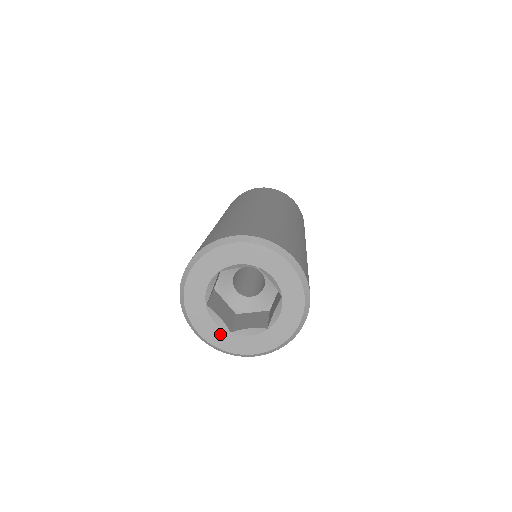
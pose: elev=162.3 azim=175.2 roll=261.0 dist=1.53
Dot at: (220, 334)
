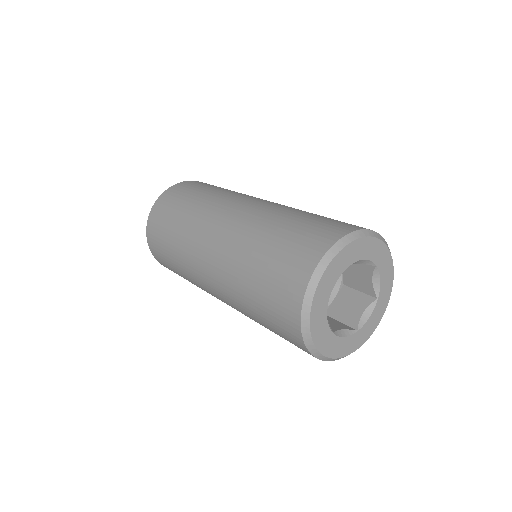
Dot at: (326, 334)
